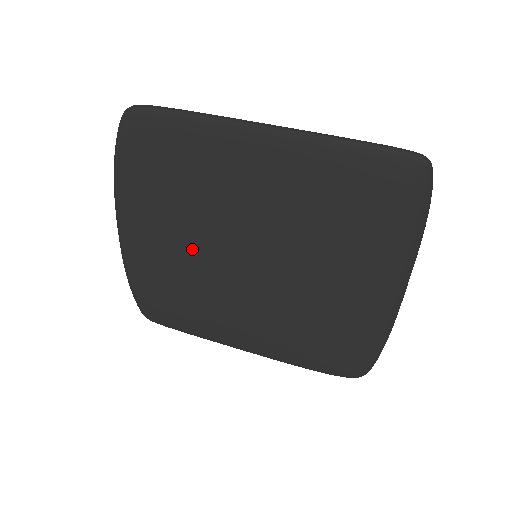
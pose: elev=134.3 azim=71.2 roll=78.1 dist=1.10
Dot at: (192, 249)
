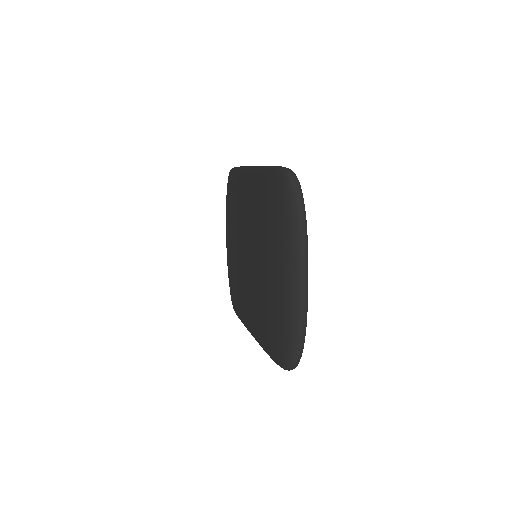
Dot at: (240, 252)
